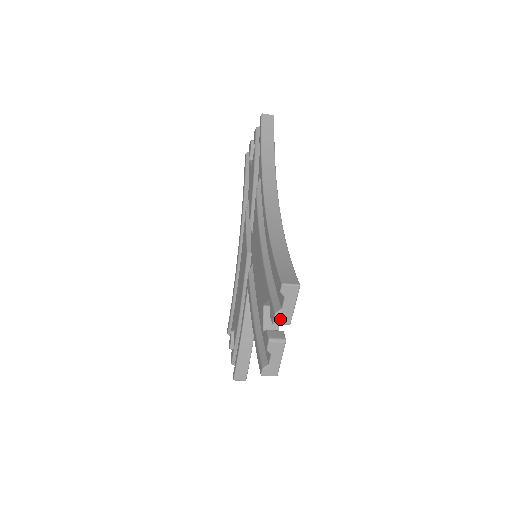
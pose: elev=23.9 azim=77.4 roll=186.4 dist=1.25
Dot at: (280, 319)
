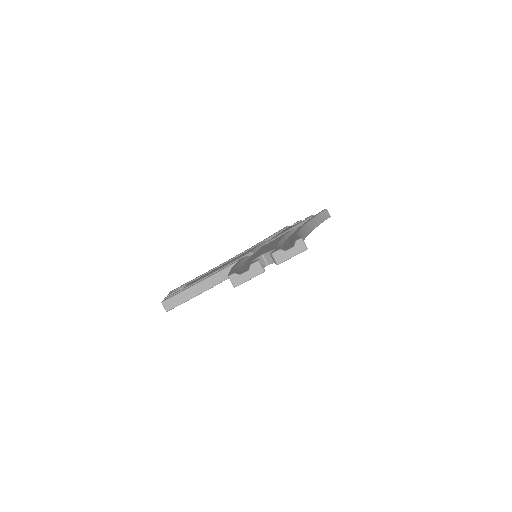
Dot at: (278, 255)
